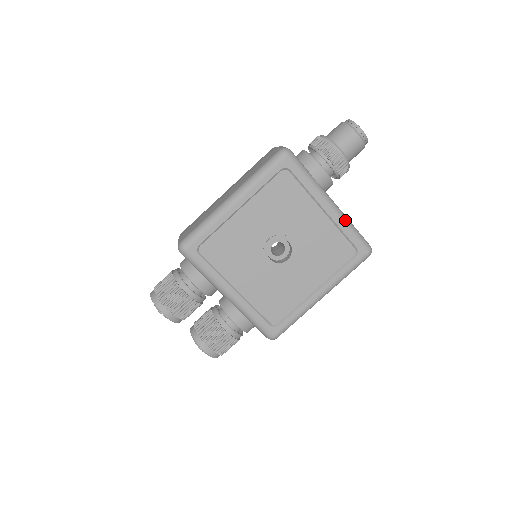
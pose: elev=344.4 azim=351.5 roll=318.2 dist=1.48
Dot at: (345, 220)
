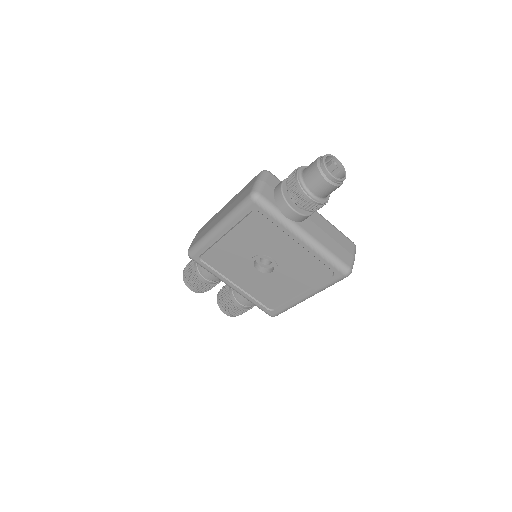
Dot at: (319, 250)
